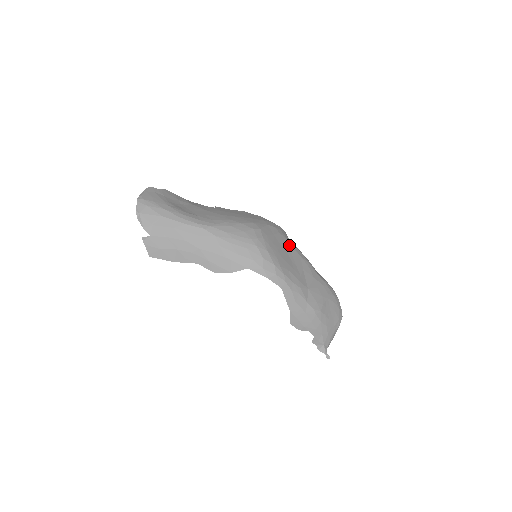
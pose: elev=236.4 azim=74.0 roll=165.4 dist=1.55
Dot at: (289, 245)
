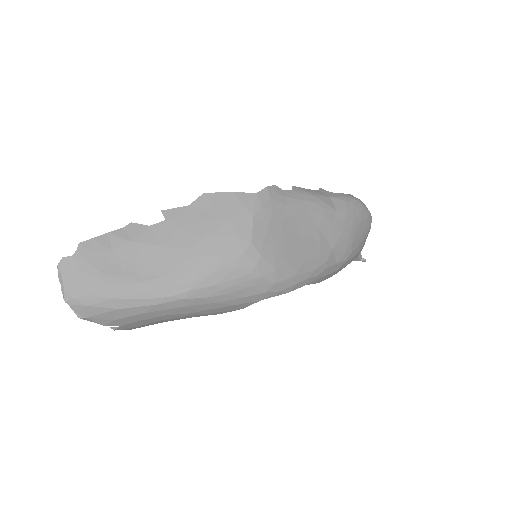
Dot at: (290, 213)
